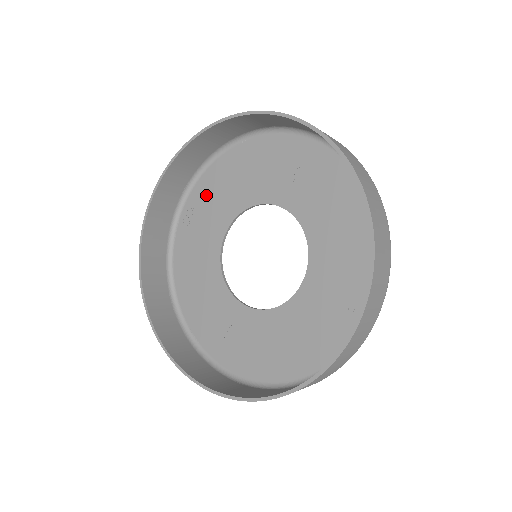
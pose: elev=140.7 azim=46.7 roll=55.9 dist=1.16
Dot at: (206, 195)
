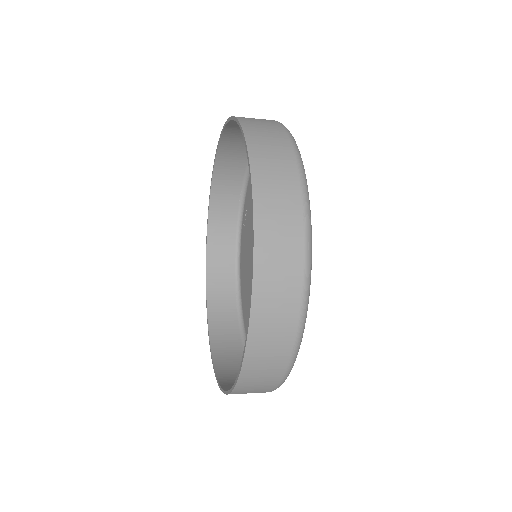
Dot at: (249, 201)
